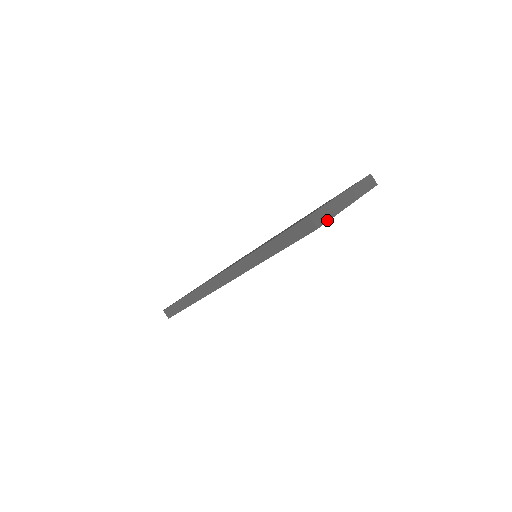
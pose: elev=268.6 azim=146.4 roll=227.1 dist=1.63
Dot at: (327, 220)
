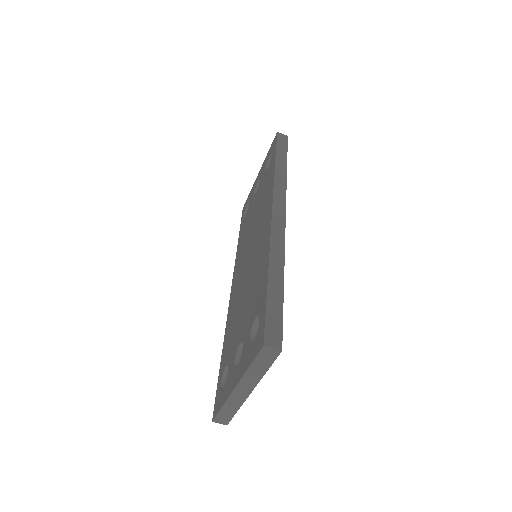
Dot at: (232, 416)
